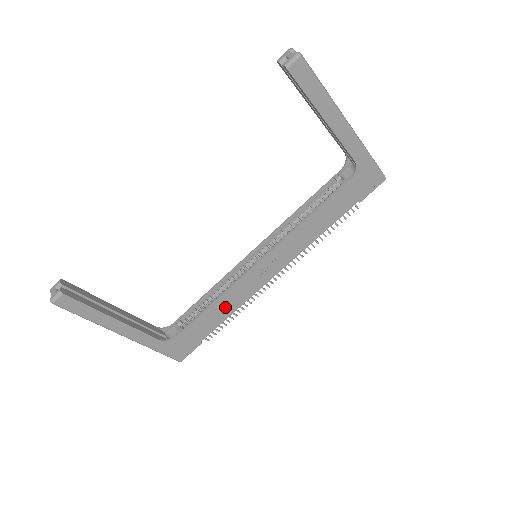
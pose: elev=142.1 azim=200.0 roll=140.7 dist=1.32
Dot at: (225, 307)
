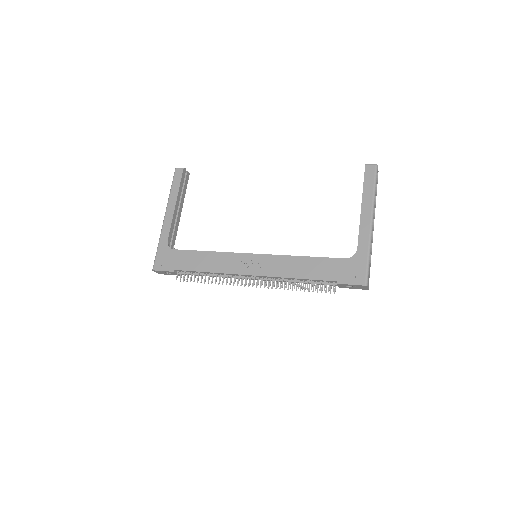
Dot at: (209, 262)
